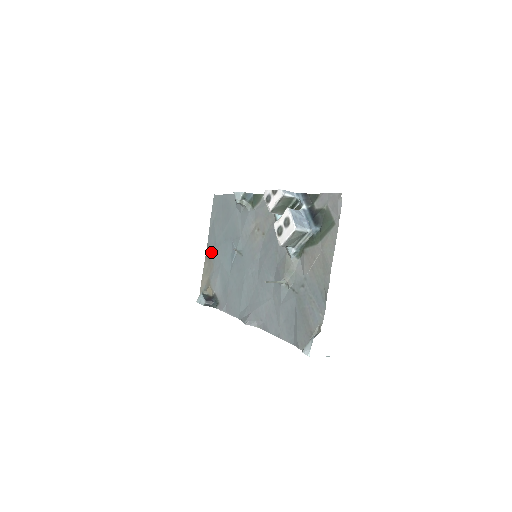
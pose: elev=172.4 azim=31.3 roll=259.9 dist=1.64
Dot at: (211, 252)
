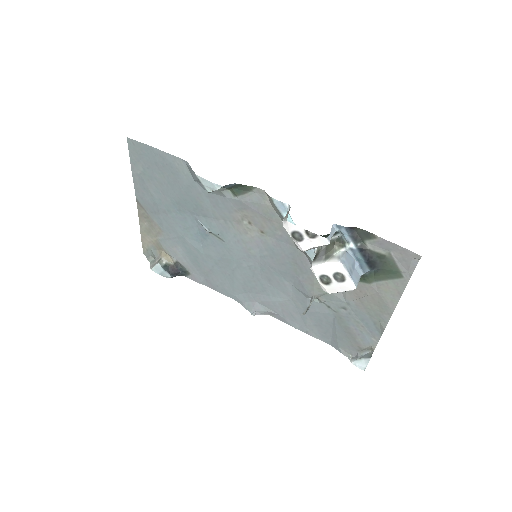
Dot at: (150, 213)
